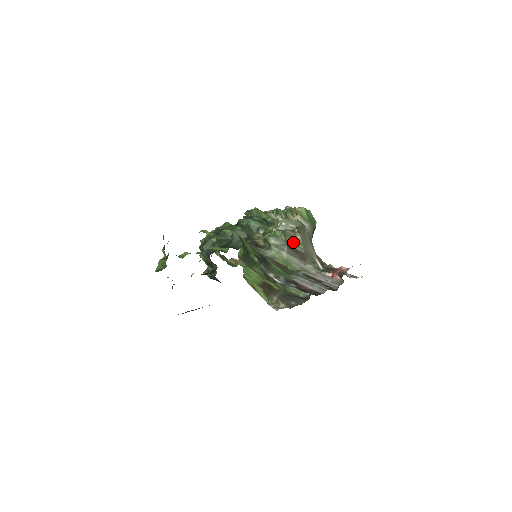
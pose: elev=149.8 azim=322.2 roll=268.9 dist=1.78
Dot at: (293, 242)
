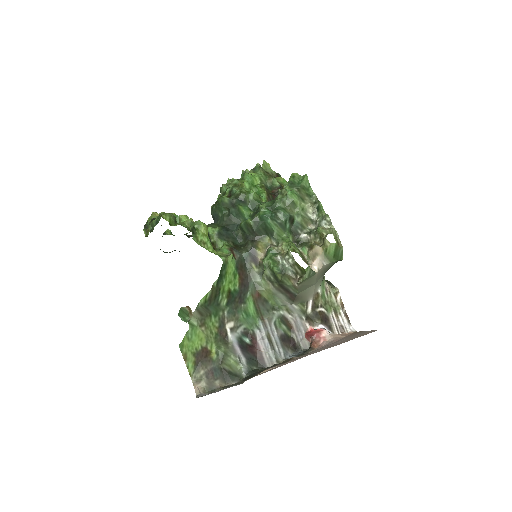
Dot at: (288, 284)
